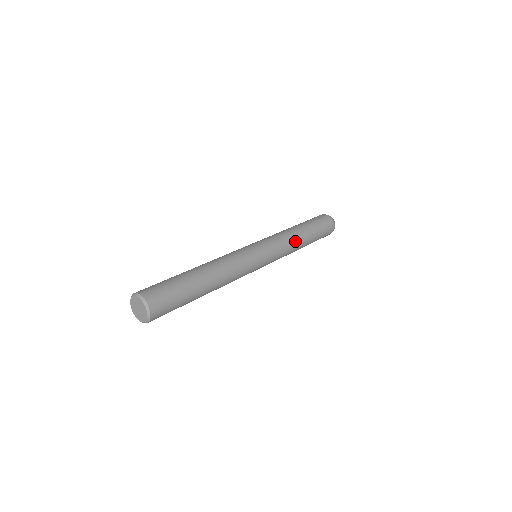
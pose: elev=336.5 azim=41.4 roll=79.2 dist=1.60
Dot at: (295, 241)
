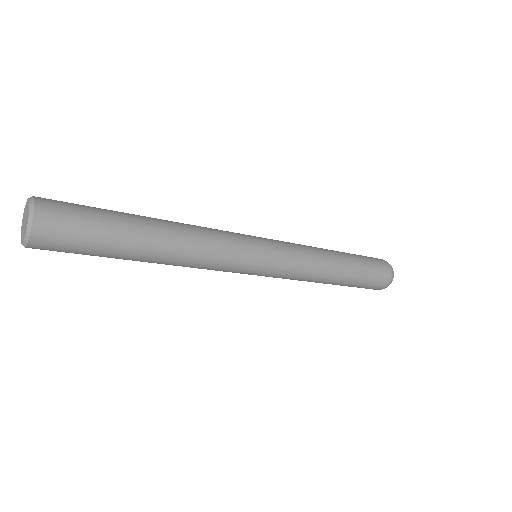
Dot at: (321, 253)
